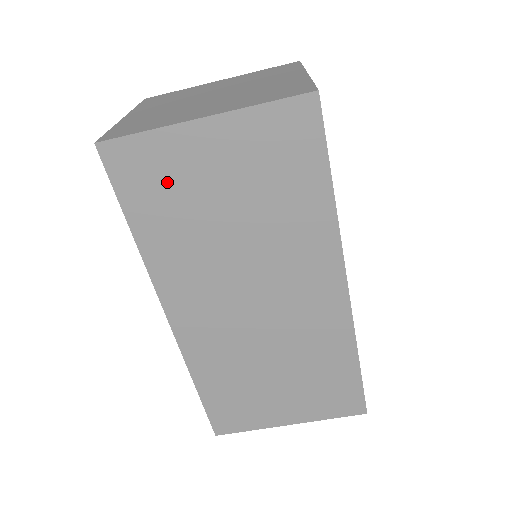
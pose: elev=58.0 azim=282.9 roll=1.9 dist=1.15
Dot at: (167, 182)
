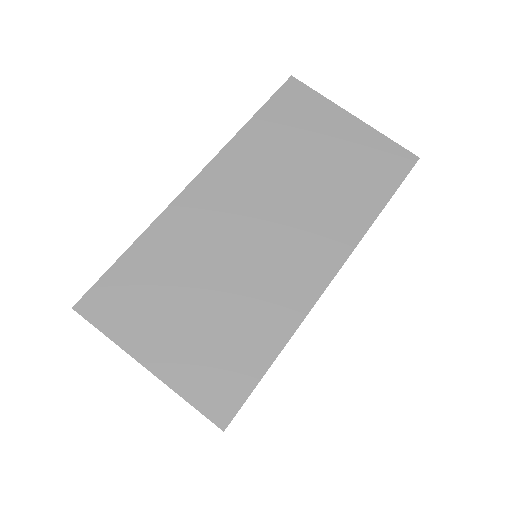
Dot at: (302, 119)
